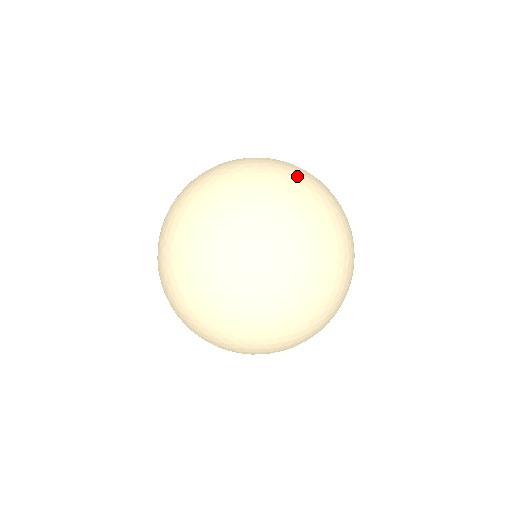
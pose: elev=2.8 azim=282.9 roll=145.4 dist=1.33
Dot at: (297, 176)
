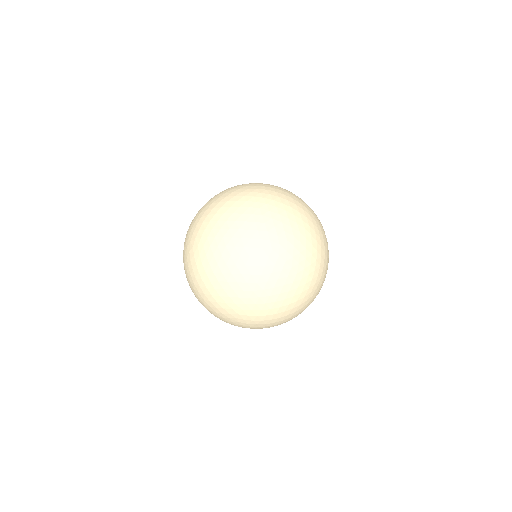
Dot at: (309, 243)
